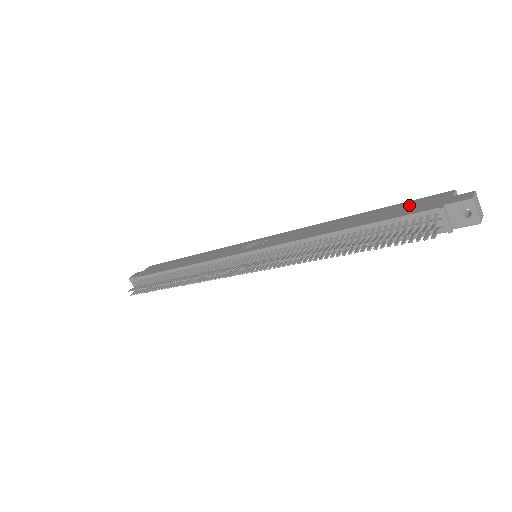
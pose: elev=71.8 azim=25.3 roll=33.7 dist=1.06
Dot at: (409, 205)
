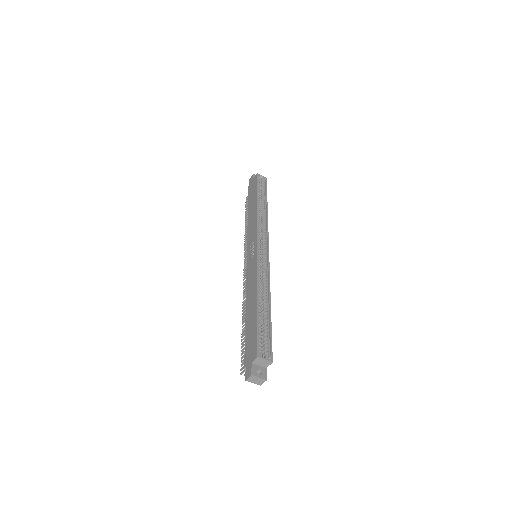
Dot at: (252, 338)
